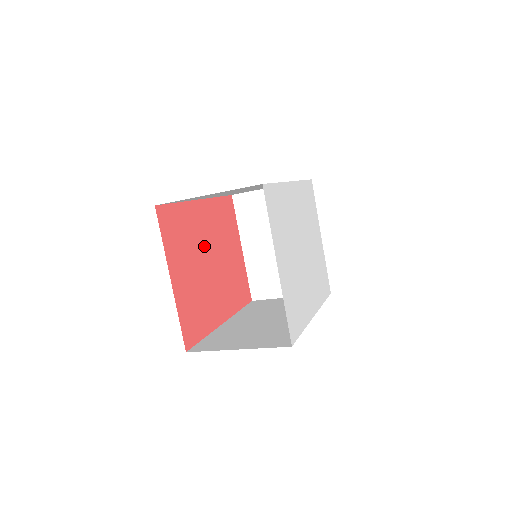
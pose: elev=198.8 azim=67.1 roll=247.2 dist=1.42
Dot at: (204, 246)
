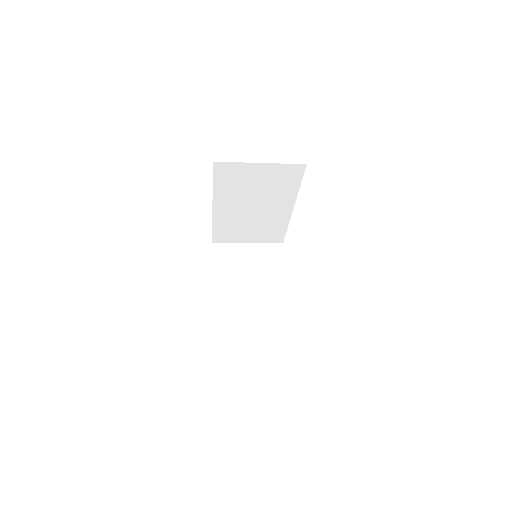
Dot at: occluded
